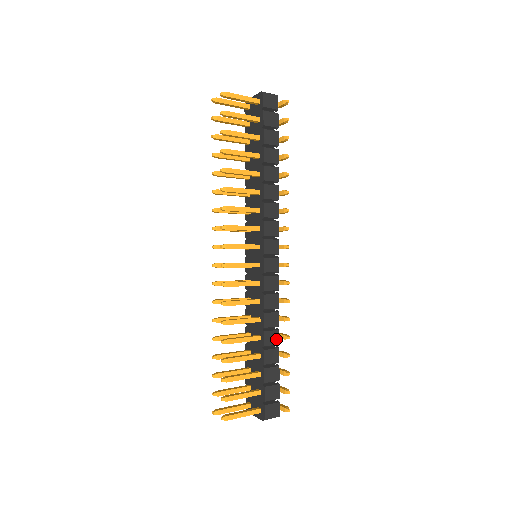
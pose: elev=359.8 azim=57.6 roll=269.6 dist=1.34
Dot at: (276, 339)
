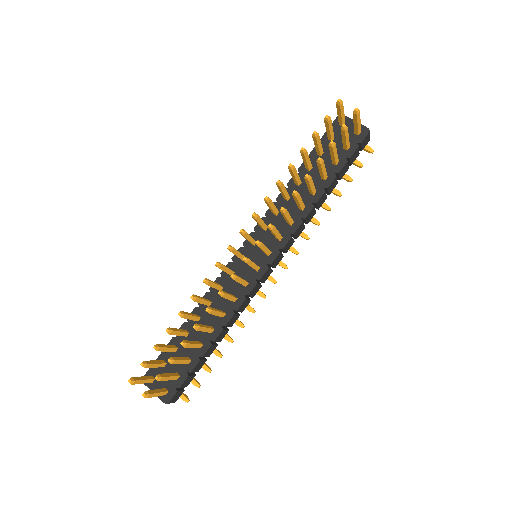
Dot at: (222, 337)
